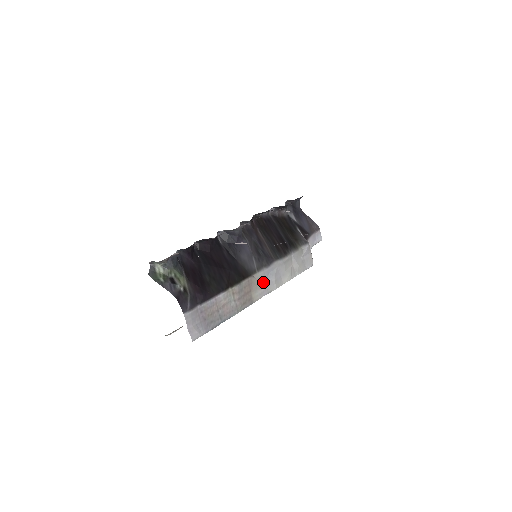
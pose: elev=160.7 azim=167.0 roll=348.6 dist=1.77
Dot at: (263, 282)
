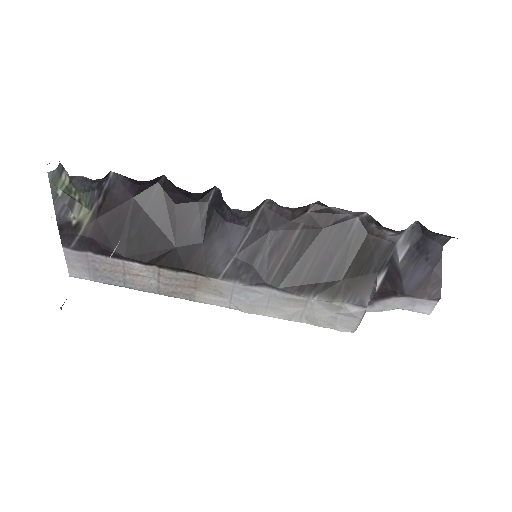
Dot at: (227, 293)
